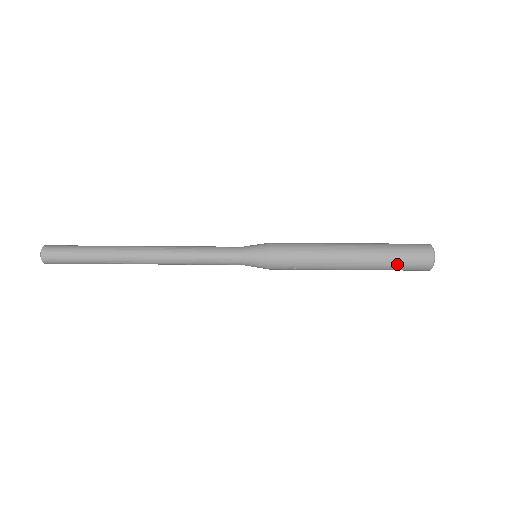
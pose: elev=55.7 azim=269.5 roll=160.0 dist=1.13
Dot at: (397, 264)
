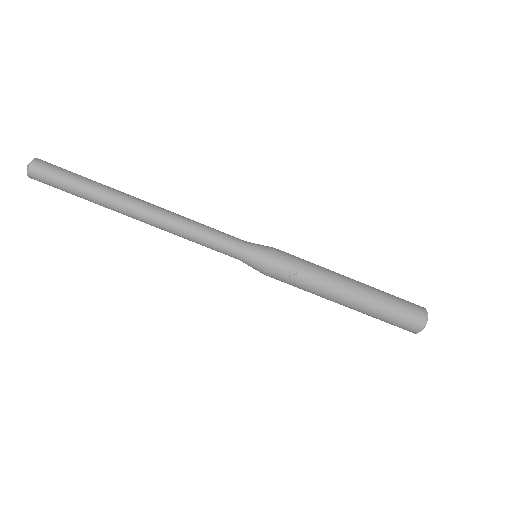
Dot at: (394, 309)
